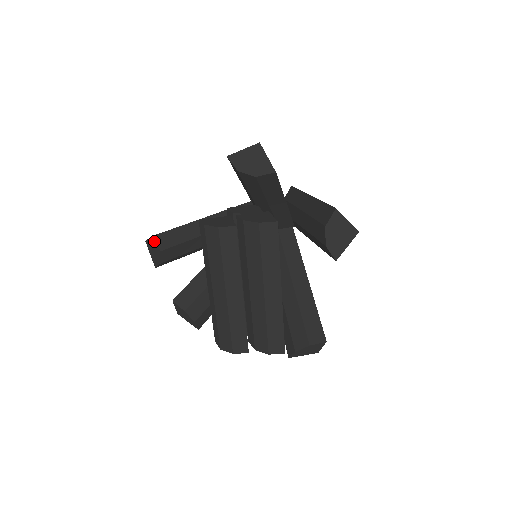
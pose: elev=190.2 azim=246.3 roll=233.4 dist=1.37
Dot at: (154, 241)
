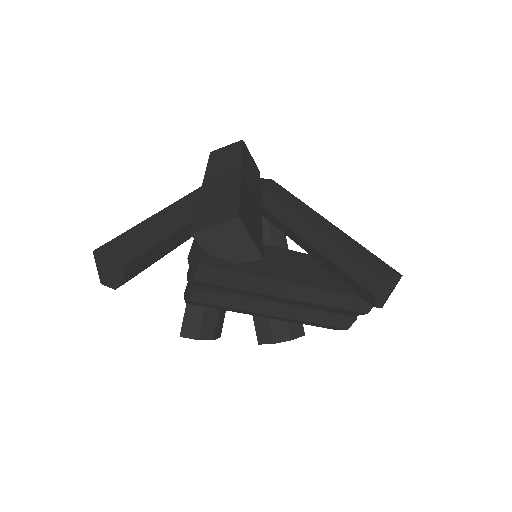
Dot at: occluded
